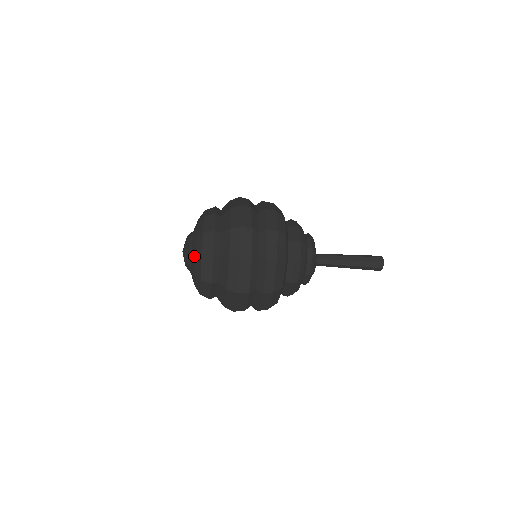
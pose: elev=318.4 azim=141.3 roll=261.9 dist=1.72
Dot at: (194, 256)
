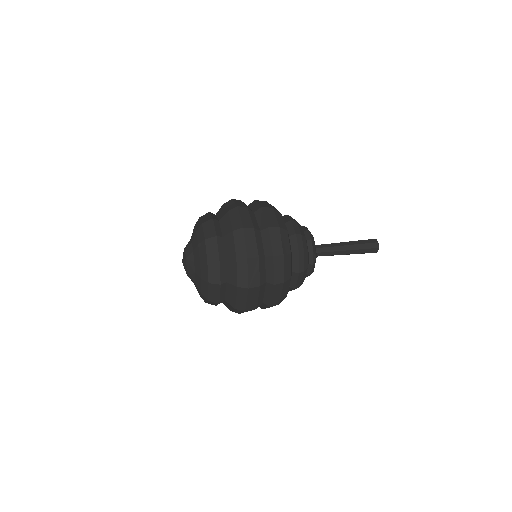
Dot at: (199, 279)
